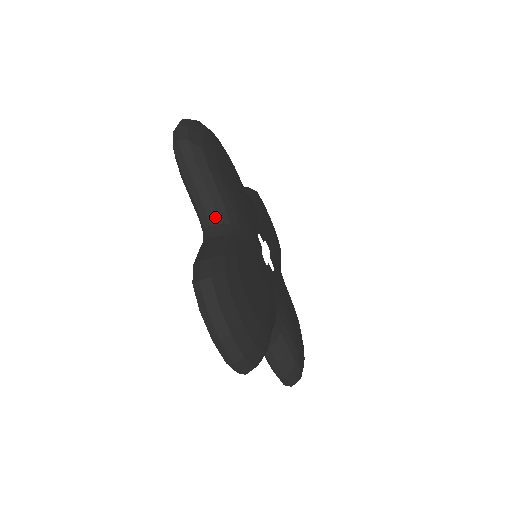
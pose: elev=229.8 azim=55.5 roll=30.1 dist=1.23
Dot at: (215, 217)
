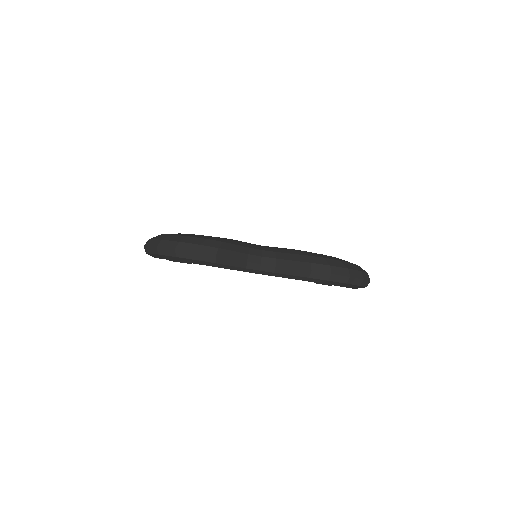
Dot at: occluded
